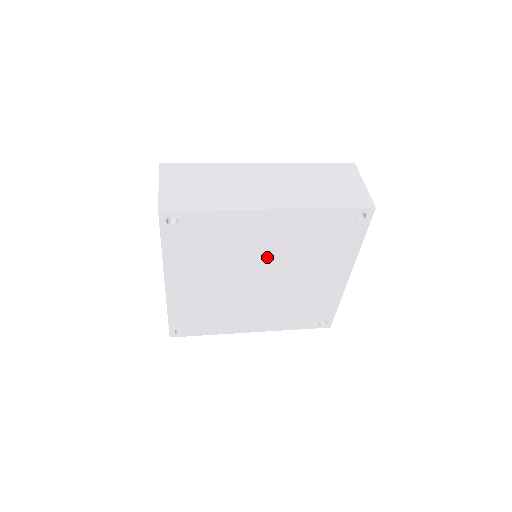
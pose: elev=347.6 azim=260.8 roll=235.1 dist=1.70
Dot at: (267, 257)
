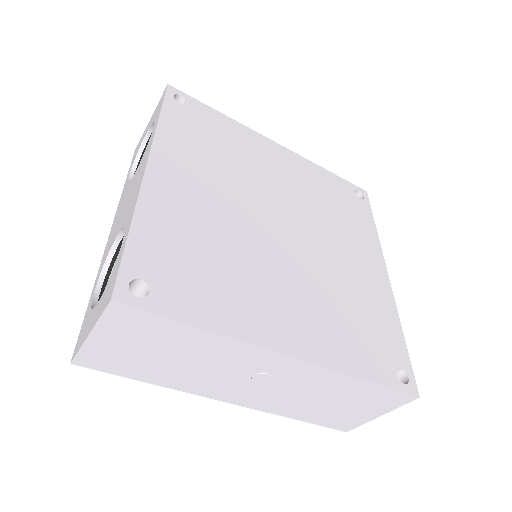
Dot at: (284, 195)
